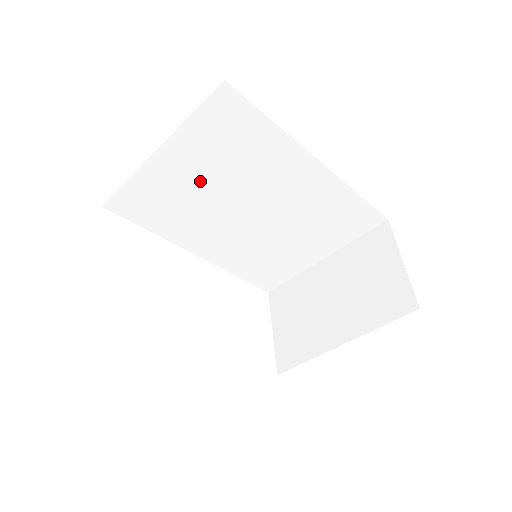
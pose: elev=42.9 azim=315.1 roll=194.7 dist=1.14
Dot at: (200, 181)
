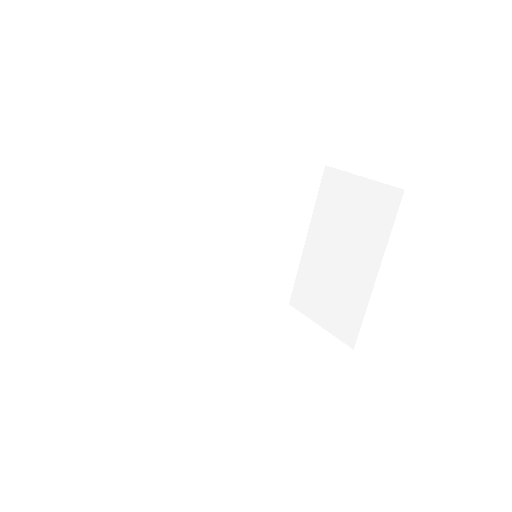
Dot at: (167, 237)
